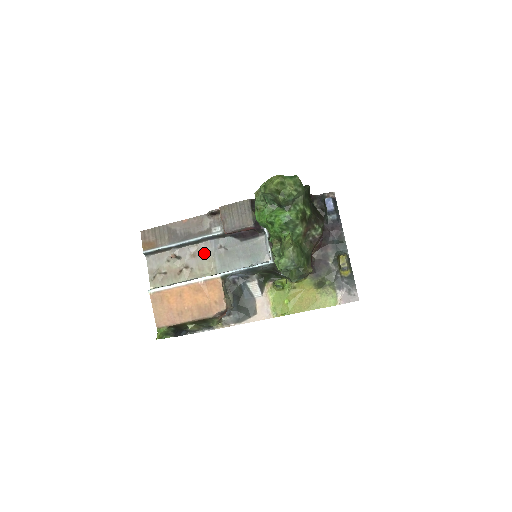
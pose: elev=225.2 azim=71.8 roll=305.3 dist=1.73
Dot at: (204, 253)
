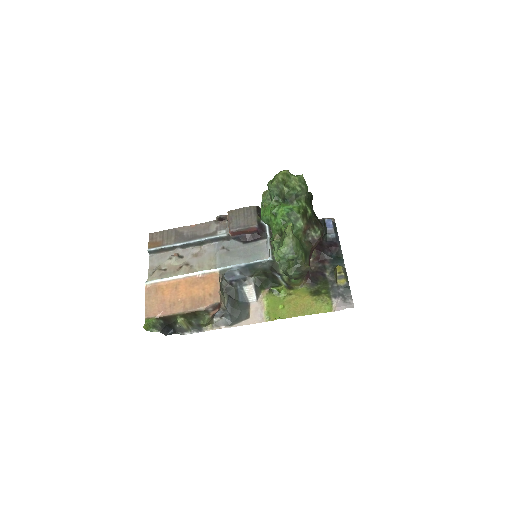
Dot at: (206, 253)
